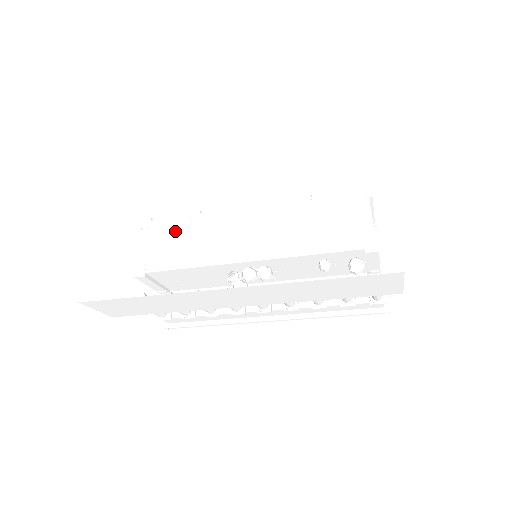
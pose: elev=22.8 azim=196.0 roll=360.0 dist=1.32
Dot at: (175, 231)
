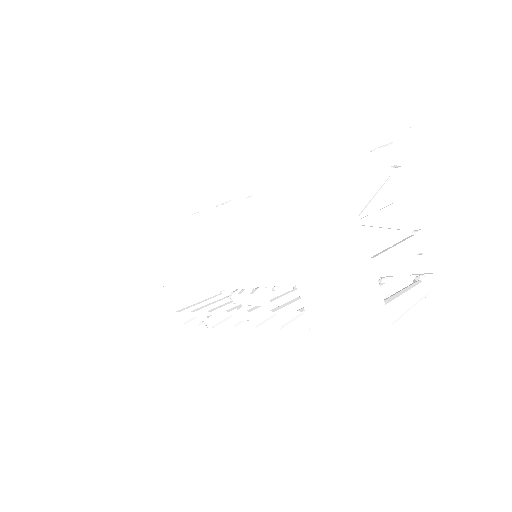
Dot at: (169, 247)
